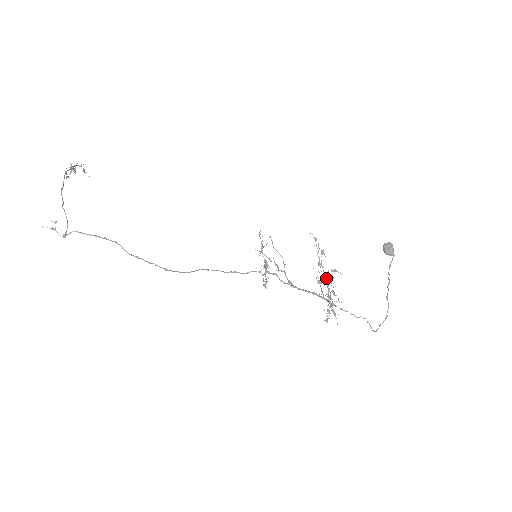
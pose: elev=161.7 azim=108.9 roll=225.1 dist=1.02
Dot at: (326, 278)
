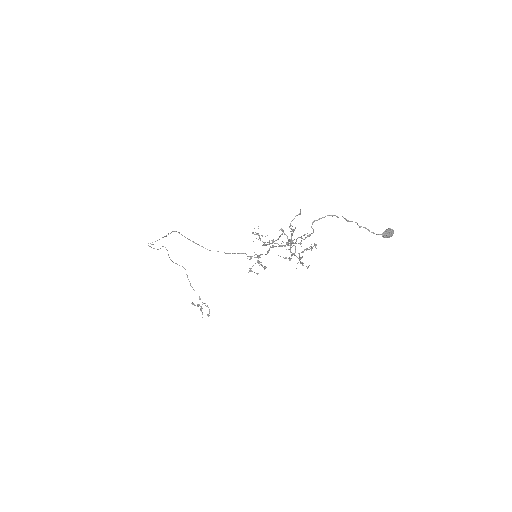
Dot at: (301, 243)
